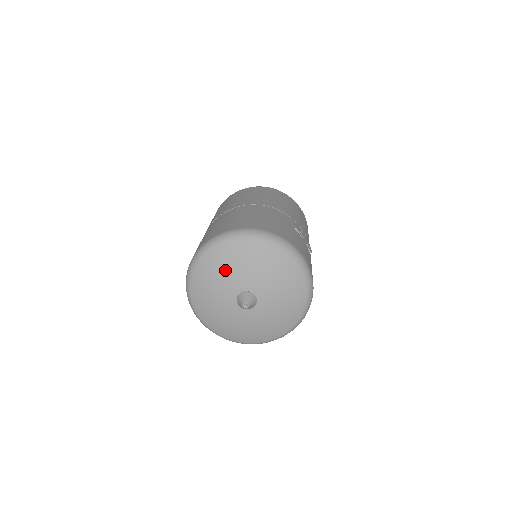
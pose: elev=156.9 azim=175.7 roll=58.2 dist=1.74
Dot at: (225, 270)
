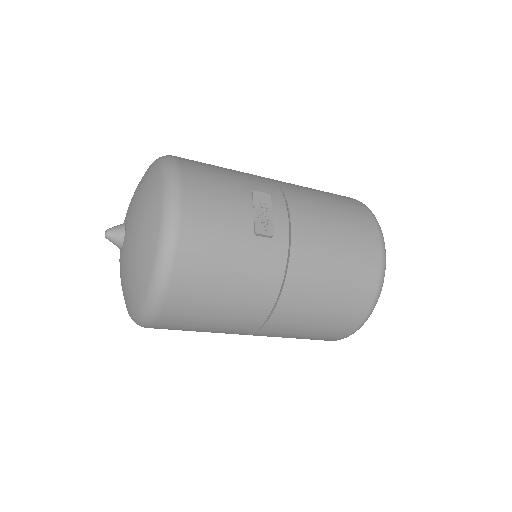
Dot at: occluded
